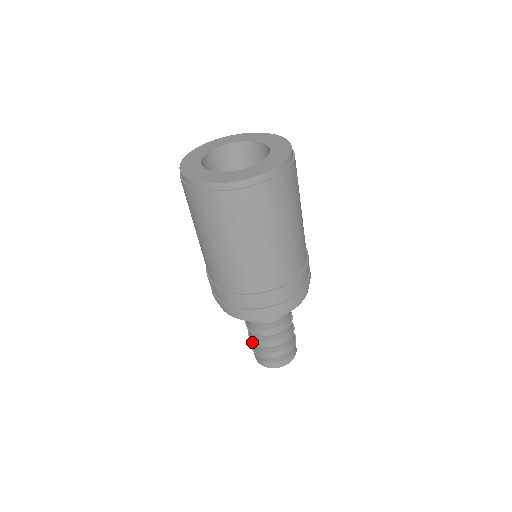
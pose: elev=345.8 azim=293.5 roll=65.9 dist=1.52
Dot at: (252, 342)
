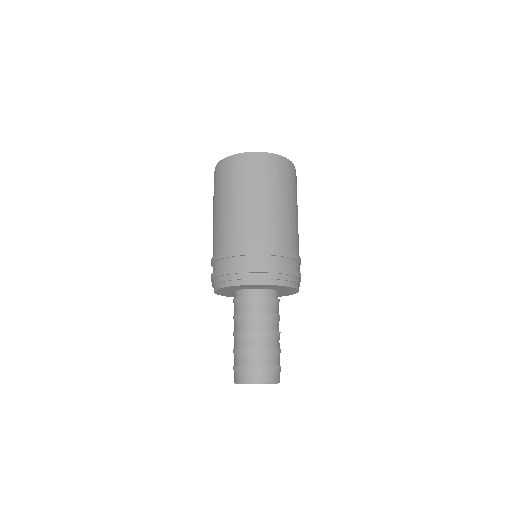
Dot at: (251, 348)
